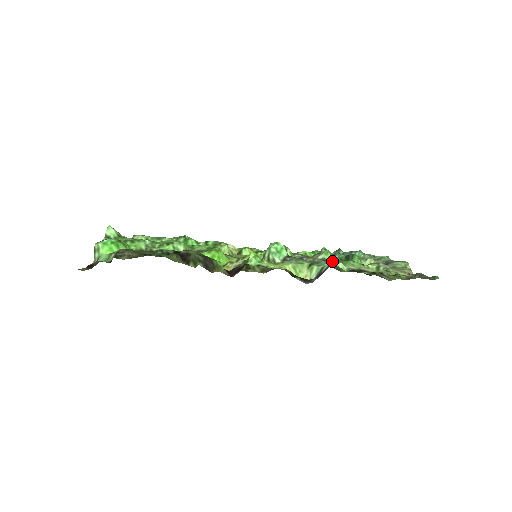
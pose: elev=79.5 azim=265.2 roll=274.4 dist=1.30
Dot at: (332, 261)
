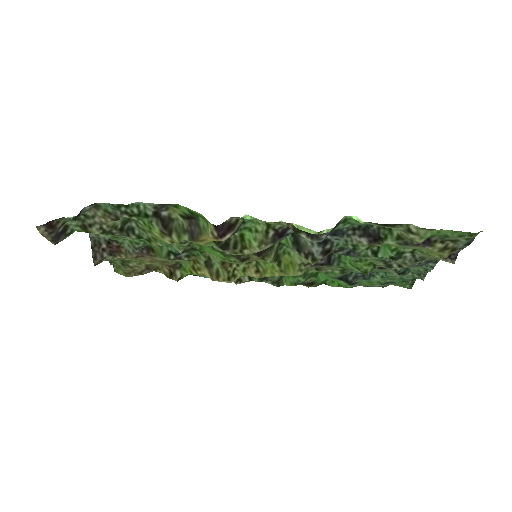
Dot at: (345, 226)
